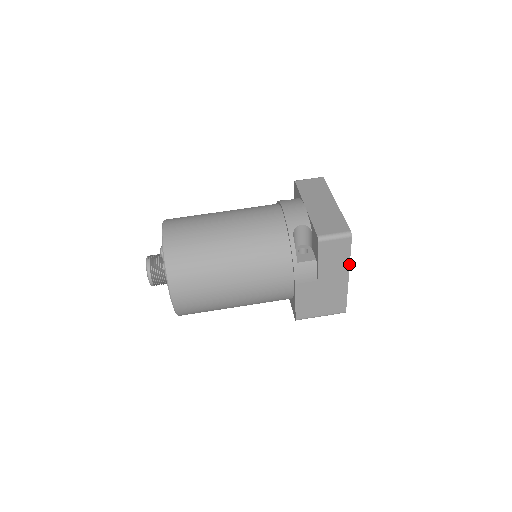
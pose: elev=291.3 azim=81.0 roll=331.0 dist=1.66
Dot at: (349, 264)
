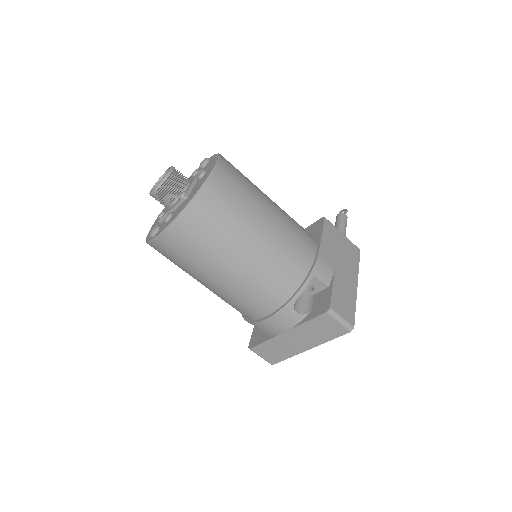
Dot at: occluded
